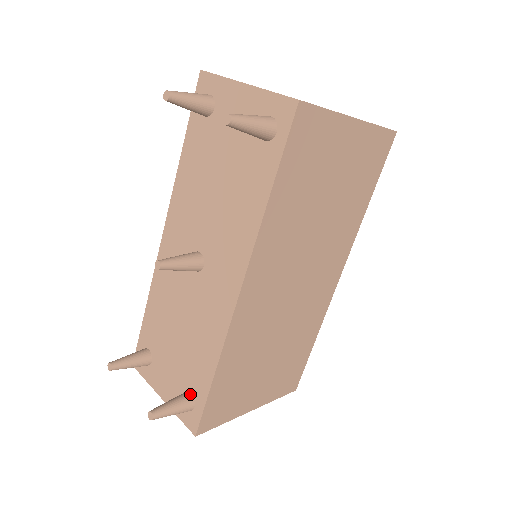
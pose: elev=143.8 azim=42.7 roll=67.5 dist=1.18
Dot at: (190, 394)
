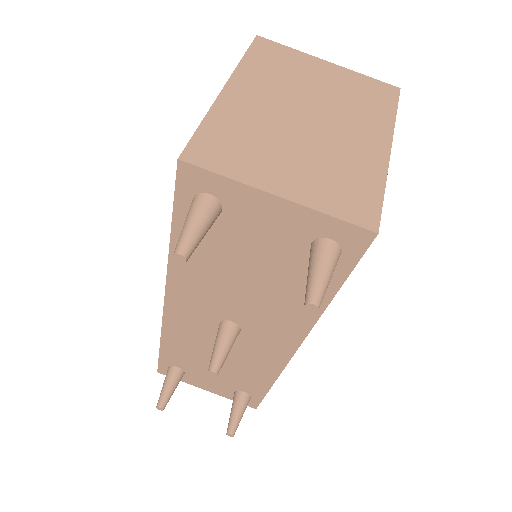
Dot at: (244, 393)
